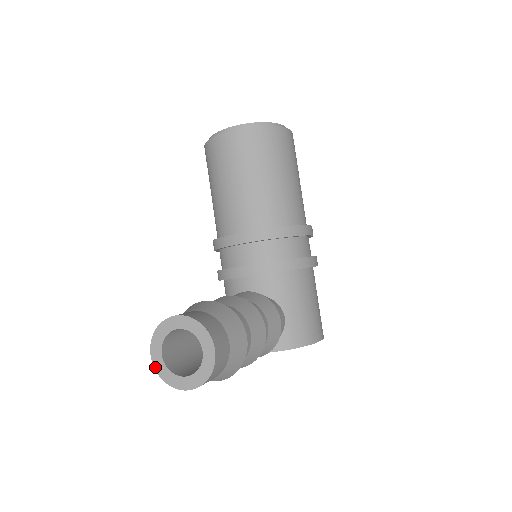
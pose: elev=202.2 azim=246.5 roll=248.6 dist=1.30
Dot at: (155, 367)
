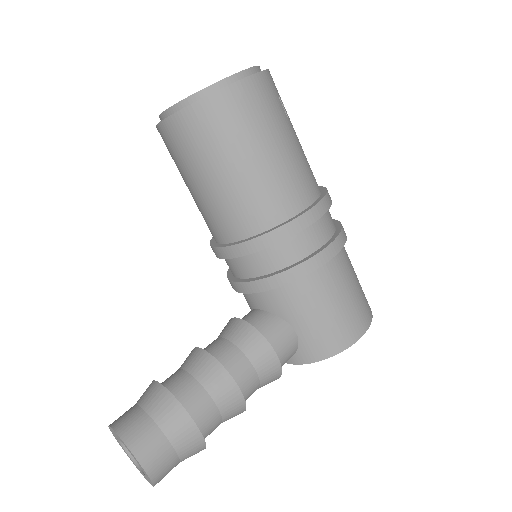
Dot at: (126, 453)
